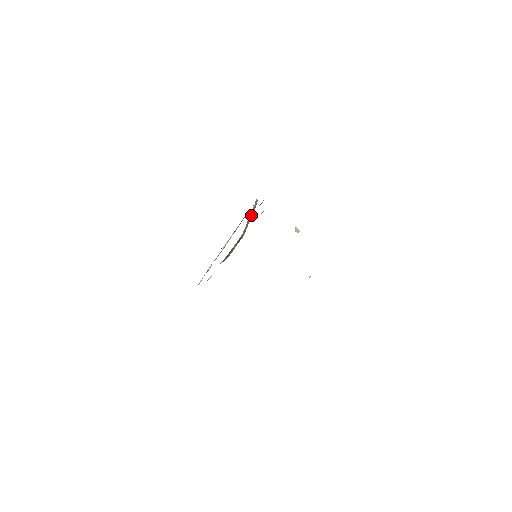
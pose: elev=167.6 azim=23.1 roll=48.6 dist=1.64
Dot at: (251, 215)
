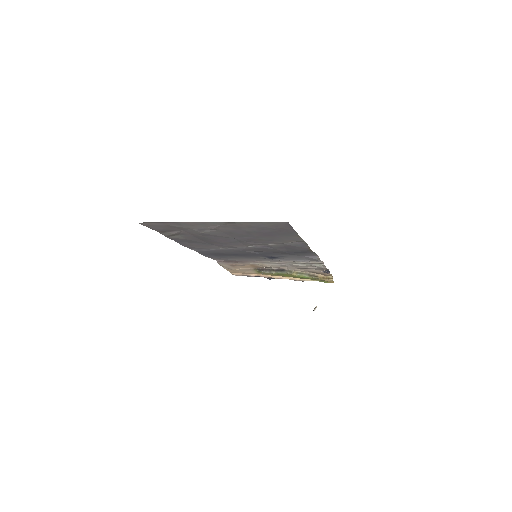
Dot at: (313, 276)
